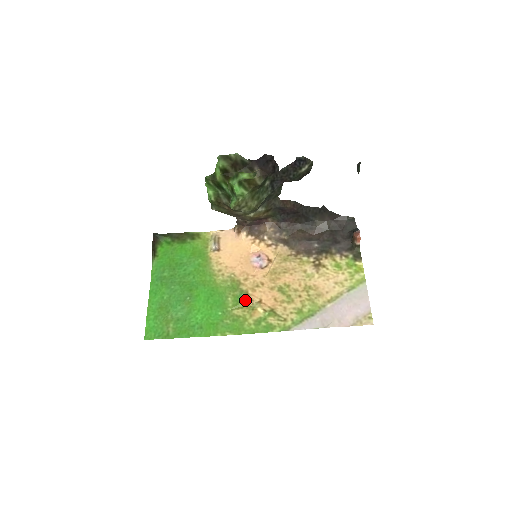
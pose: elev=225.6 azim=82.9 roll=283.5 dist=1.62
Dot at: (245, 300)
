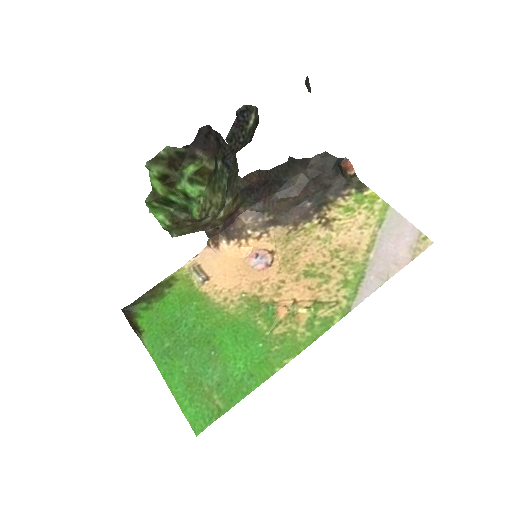
Dot at: (277, 312)
